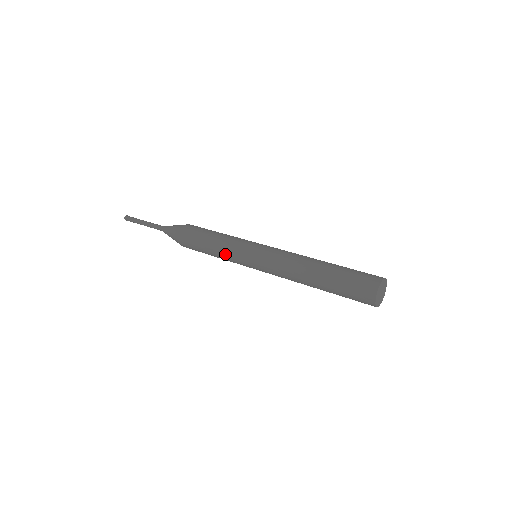
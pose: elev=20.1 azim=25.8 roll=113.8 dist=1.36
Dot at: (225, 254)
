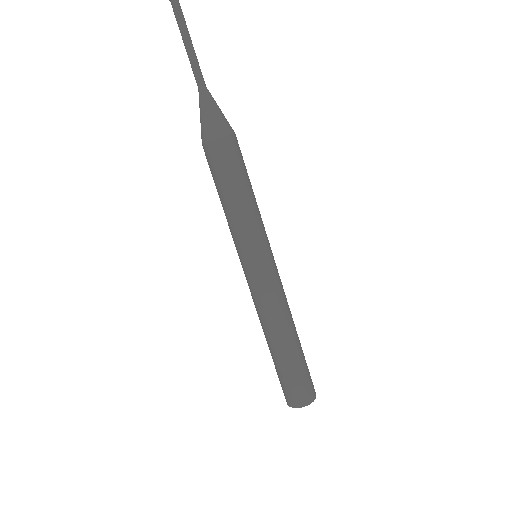
Dot at: (238, 225)
